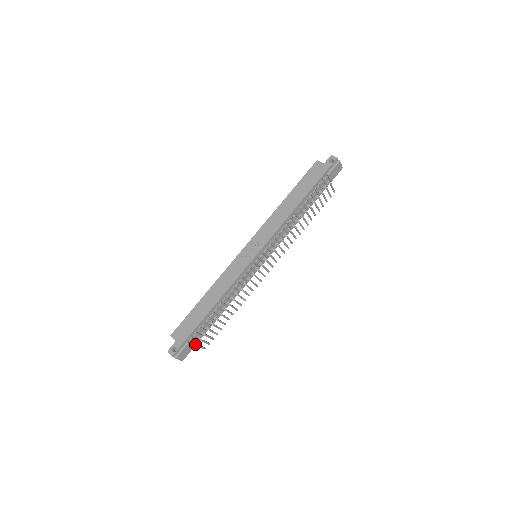
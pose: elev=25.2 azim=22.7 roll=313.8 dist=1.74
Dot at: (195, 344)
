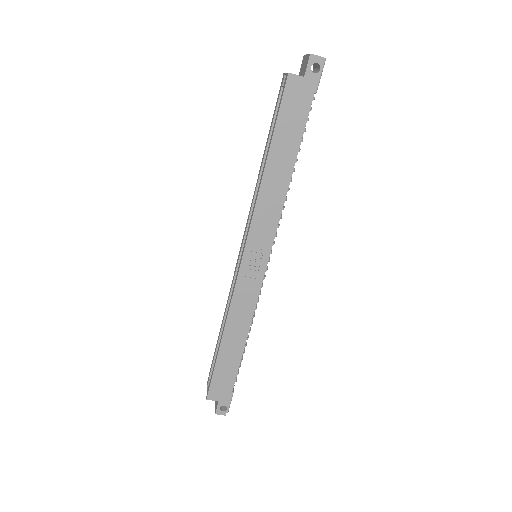
Dot at: occluded
